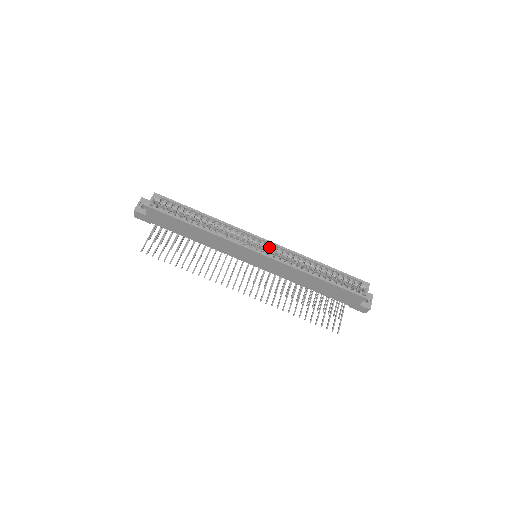
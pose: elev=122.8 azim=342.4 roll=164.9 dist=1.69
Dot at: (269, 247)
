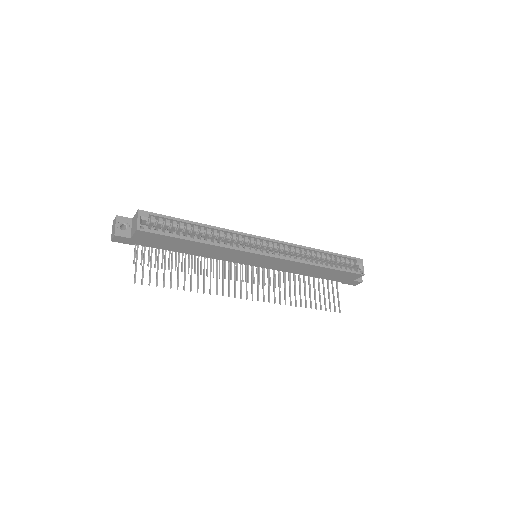
Dot at: (271, 245)
